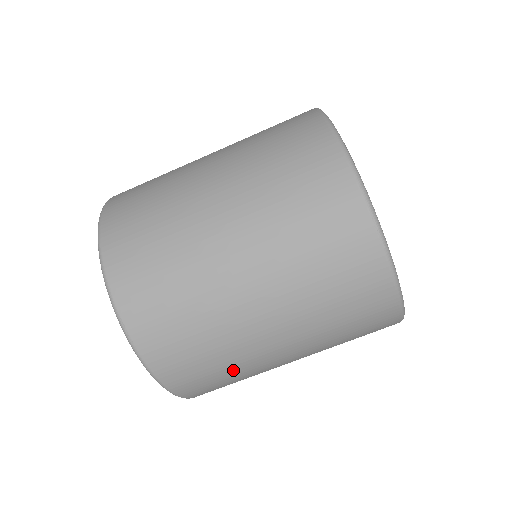
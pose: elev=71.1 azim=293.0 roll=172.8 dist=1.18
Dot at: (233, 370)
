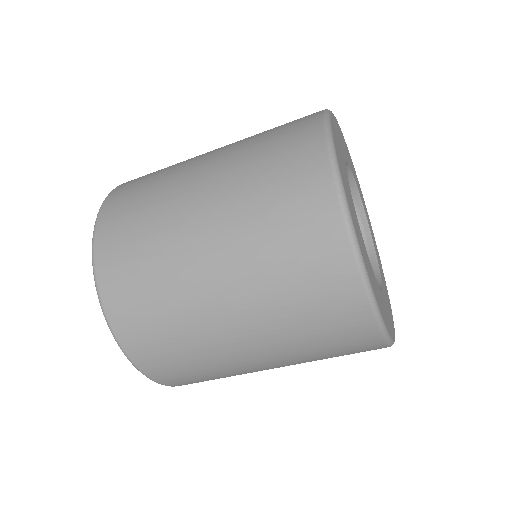
Dot at: (182, 337)
